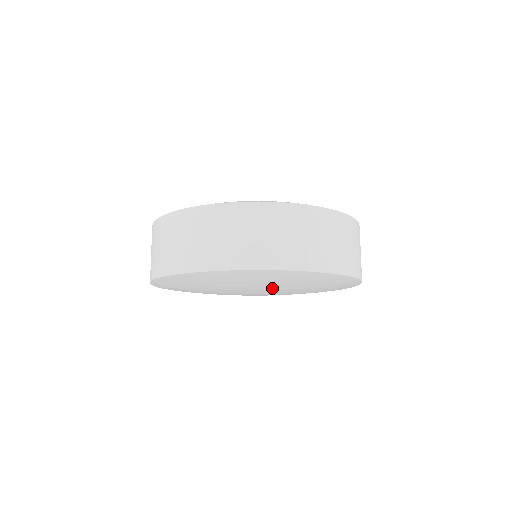
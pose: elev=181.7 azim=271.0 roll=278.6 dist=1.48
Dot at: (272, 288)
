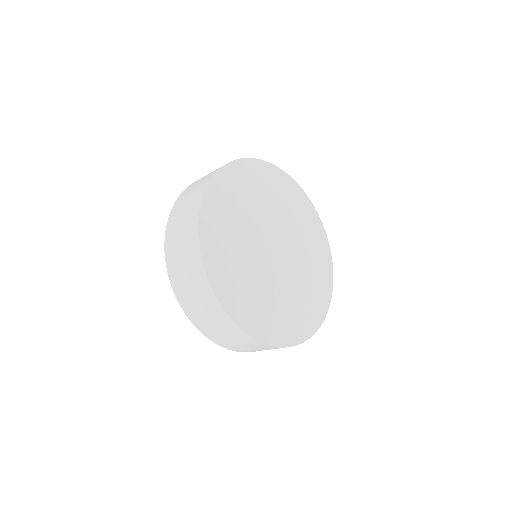
Dot at: (297, 239)
